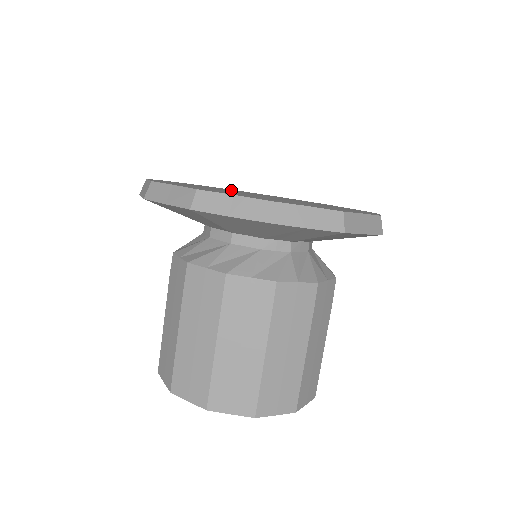
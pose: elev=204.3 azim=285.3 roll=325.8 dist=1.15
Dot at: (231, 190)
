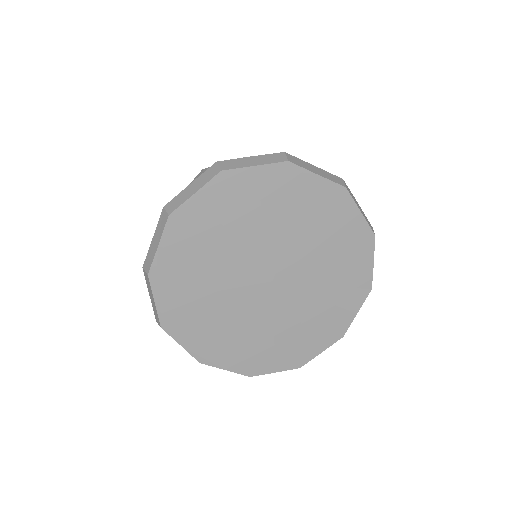
Dot at: (237, 262)
